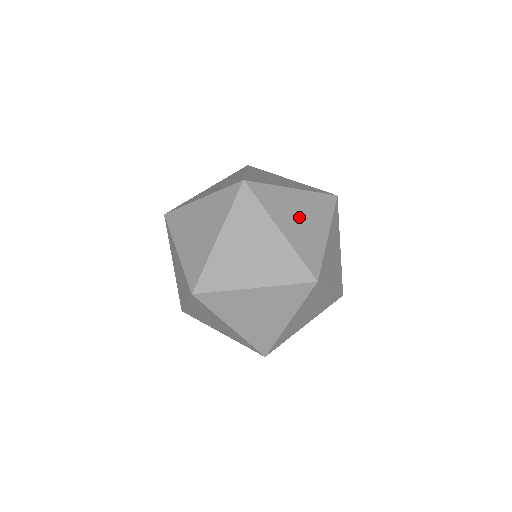
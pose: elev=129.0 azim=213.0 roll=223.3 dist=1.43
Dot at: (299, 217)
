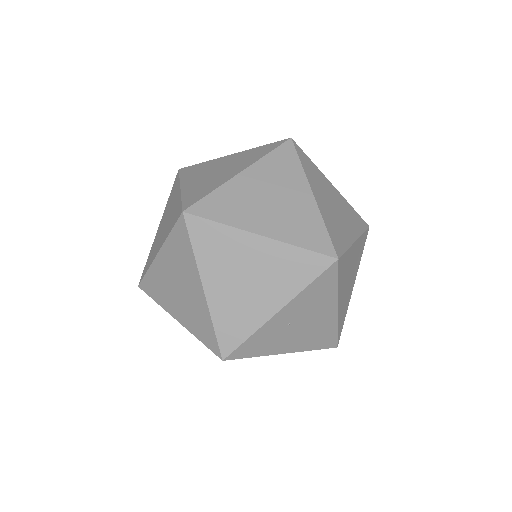
Dot at: occluded
